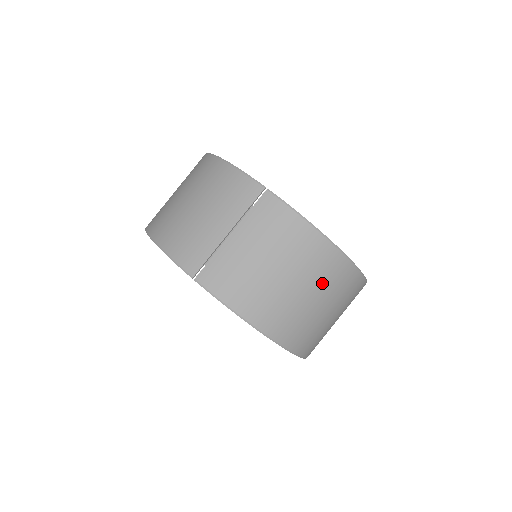
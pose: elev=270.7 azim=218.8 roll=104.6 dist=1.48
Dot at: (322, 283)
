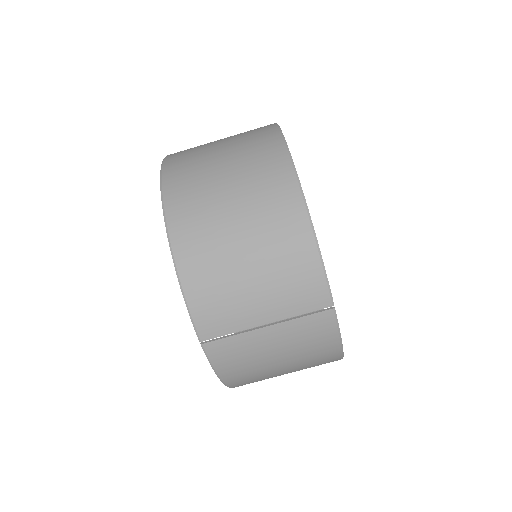
Dot at: occluded
